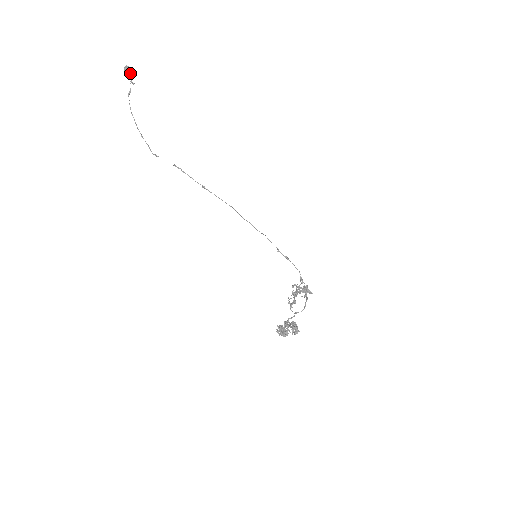
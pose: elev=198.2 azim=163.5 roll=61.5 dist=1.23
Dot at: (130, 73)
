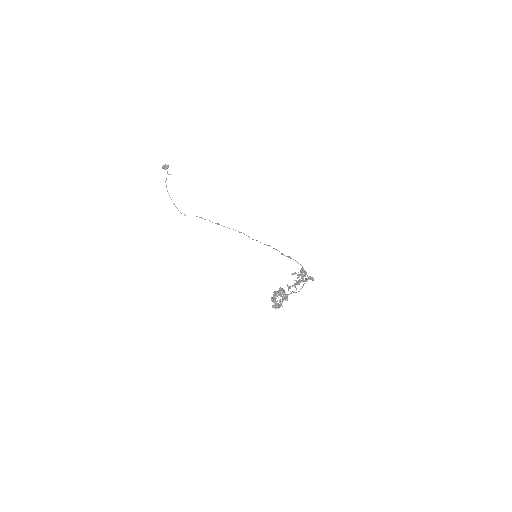
Dot at: (166, 168)
